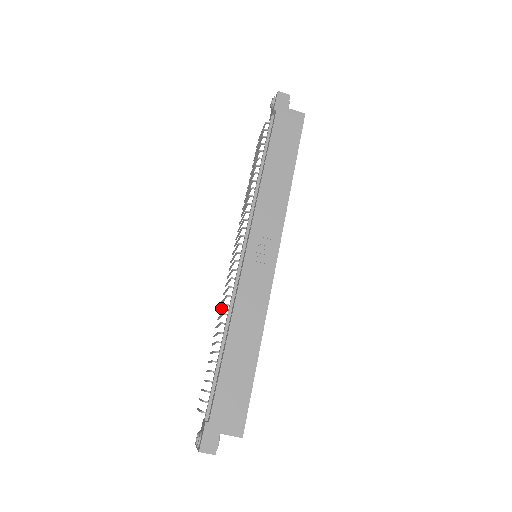
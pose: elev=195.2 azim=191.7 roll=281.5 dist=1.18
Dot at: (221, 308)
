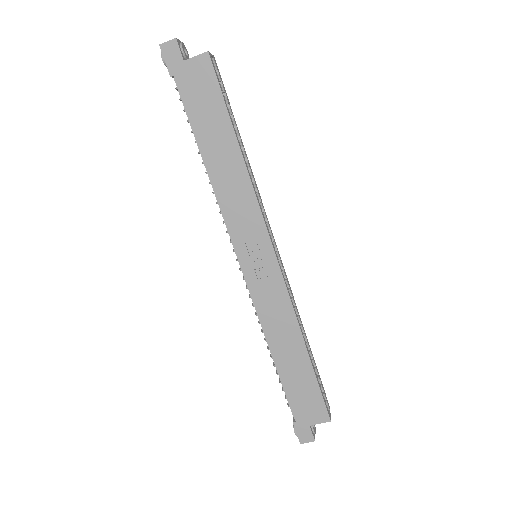
Dot at: occluded
